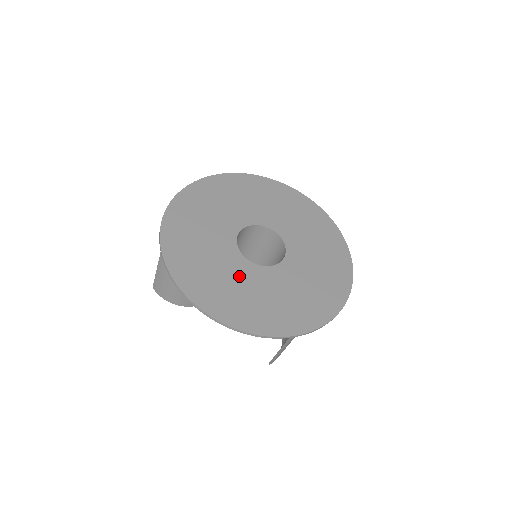
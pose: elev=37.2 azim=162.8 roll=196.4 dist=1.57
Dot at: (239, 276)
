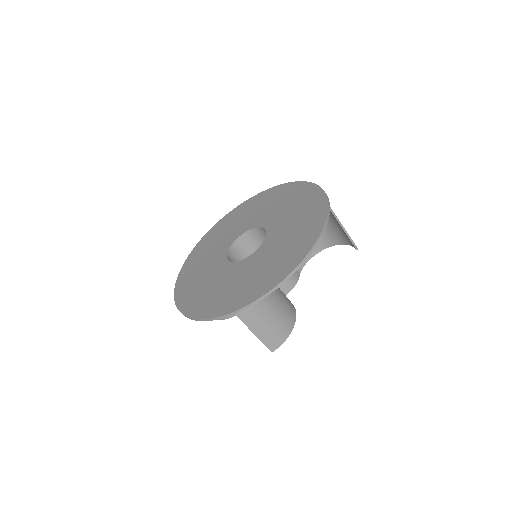
Dot at: (216, 277)
